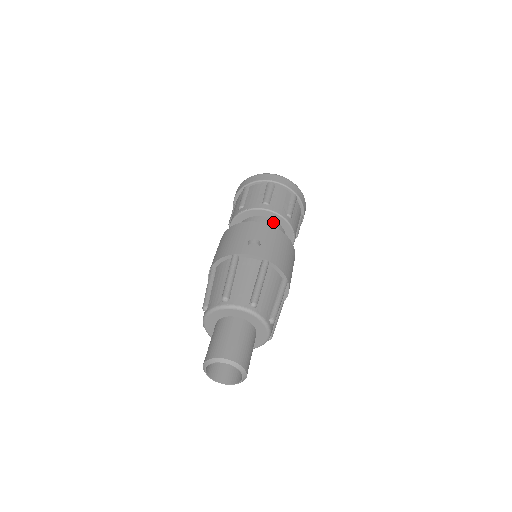
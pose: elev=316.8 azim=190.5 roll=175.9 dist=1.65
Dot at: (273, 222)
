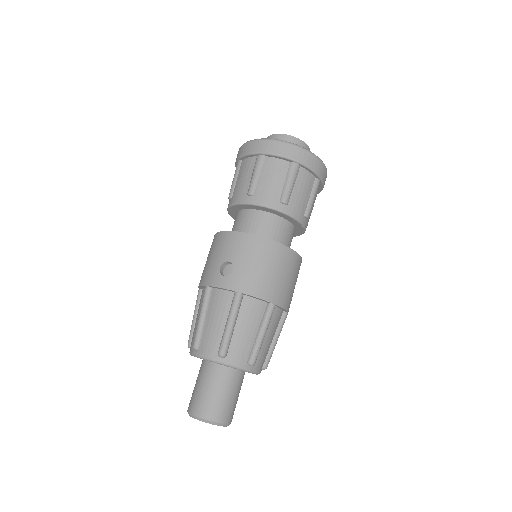
Dot at: (264, 215)
